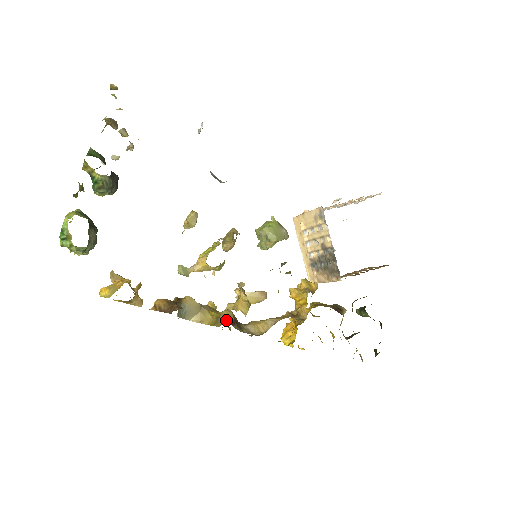
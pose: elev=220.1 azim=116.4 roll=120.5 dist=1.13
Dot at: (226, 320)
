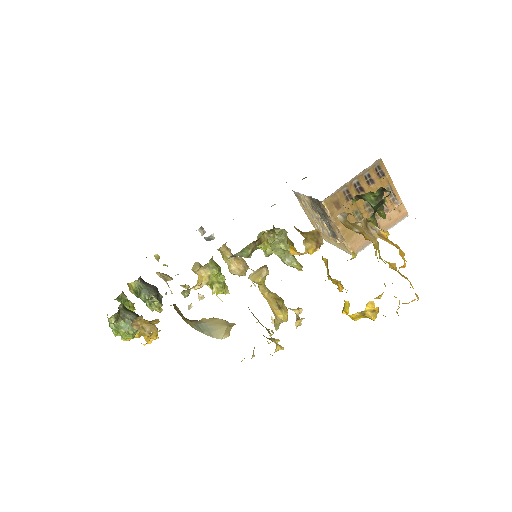
Dot at: occluded
